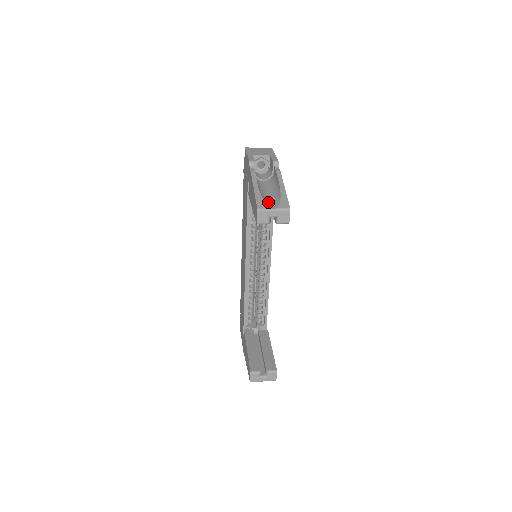
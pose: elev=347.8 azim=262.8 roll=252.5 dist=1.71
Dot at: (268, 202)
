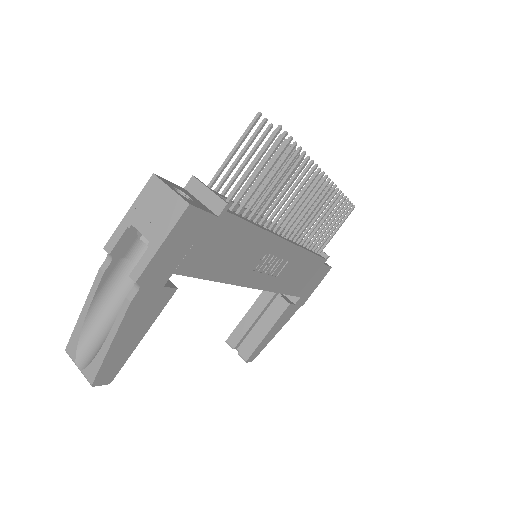
Dot at: (87, 345)
